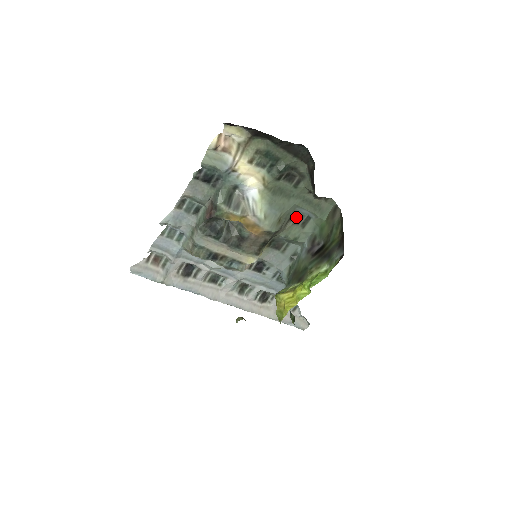
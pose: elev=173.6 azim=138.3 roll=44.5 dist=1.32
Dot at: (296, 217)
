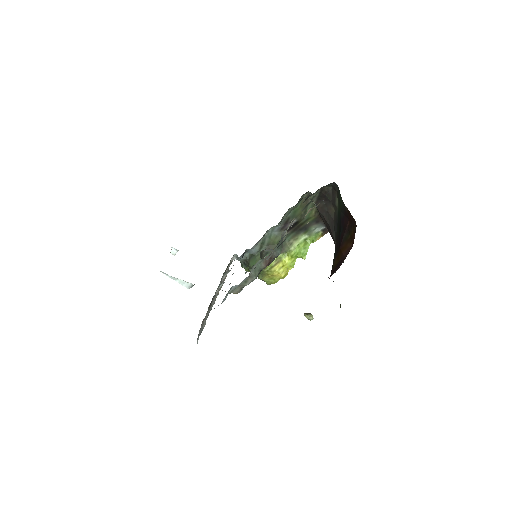
Dot at: occluded
